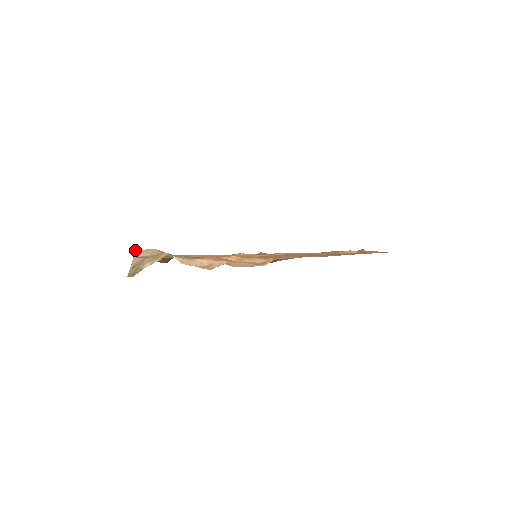
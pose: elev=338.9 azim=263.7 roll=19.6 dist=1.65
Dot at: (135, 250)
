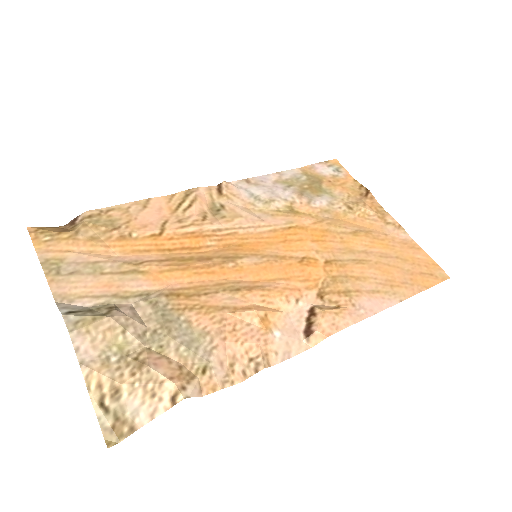
Dot at: (70, 336)
